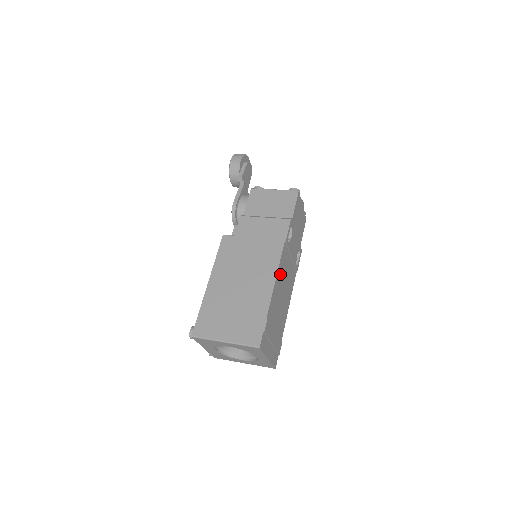
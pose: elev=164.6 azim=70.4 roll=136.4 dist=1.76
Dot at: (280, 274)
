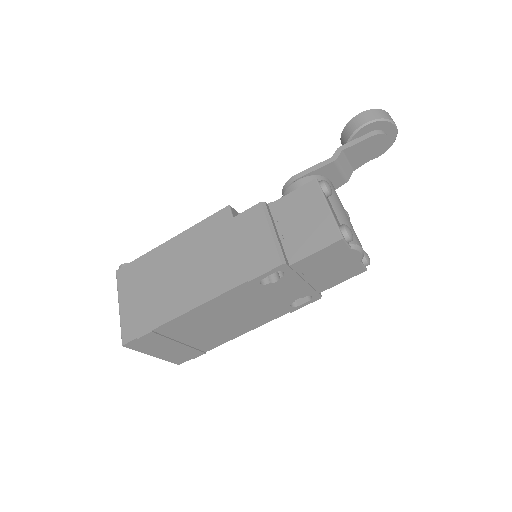
Dot at: (218, 305)
